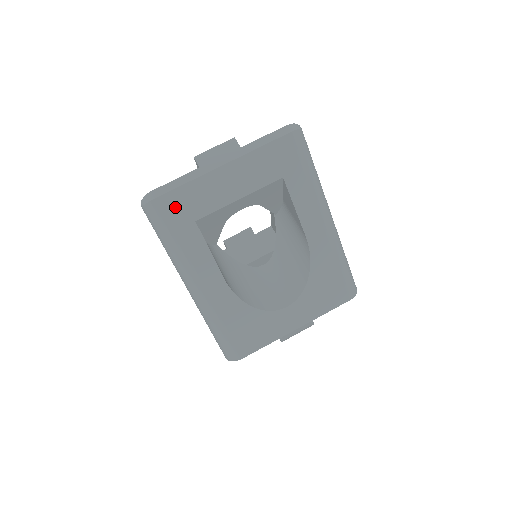
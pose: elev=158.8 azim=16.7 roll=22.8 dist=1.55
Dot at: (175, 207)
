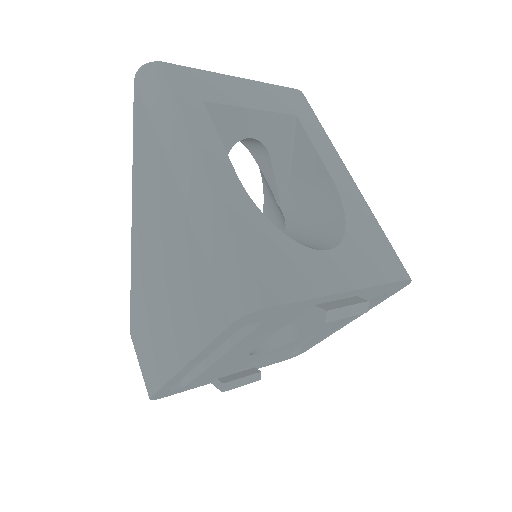
Dot at: (181, 79)
